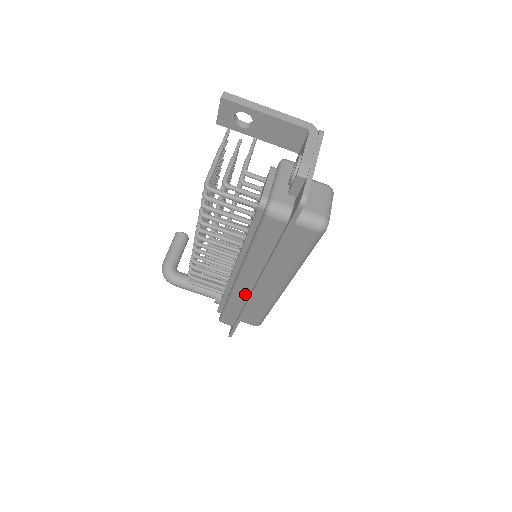
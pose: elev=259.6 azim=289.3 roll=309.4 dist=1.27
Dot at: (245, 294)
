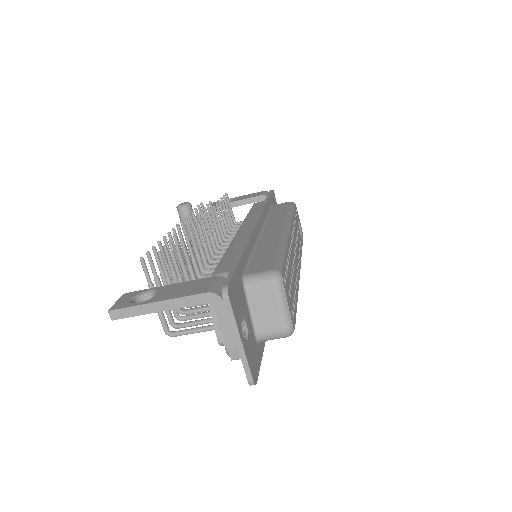
Dot at: occluded
